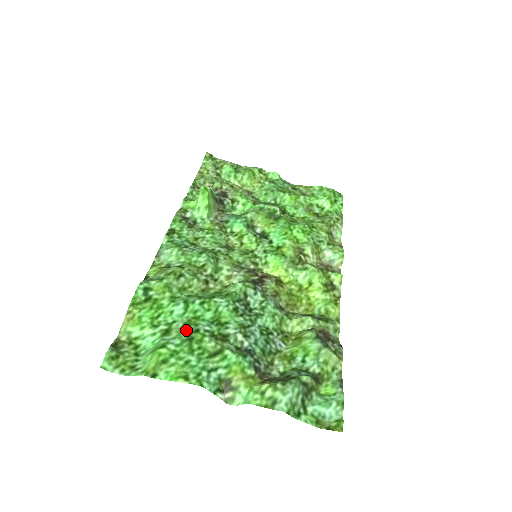
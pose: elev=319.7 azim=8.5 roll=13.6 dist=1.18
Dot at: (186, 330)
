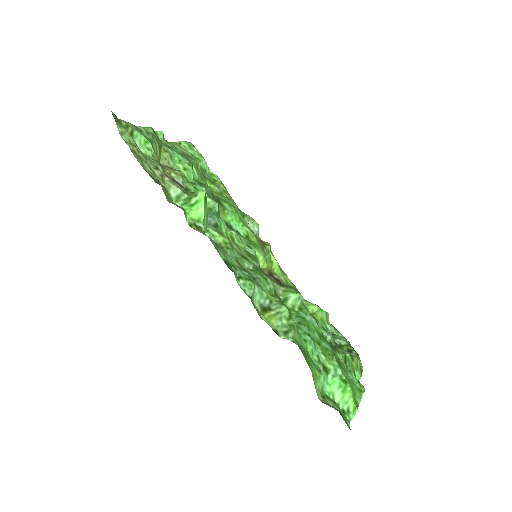
Dot at: (332, 358)
